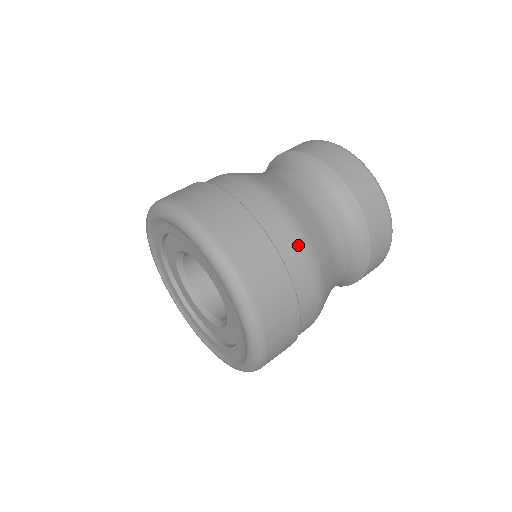
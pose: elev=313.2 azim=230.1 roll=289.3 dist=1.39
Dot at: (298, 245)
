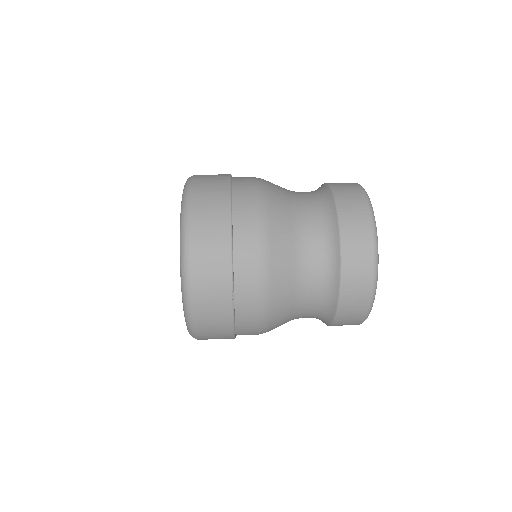
Dot at: (252, 187)
